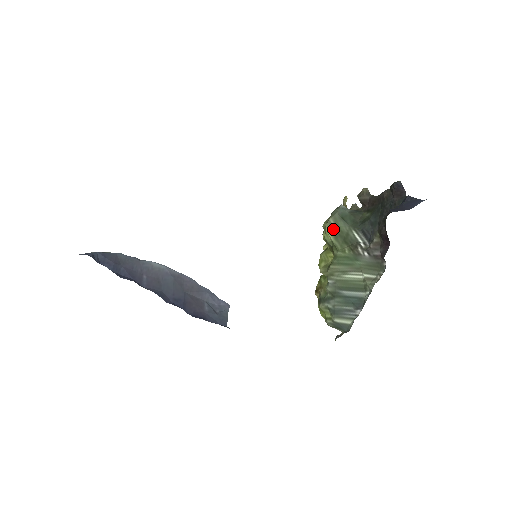
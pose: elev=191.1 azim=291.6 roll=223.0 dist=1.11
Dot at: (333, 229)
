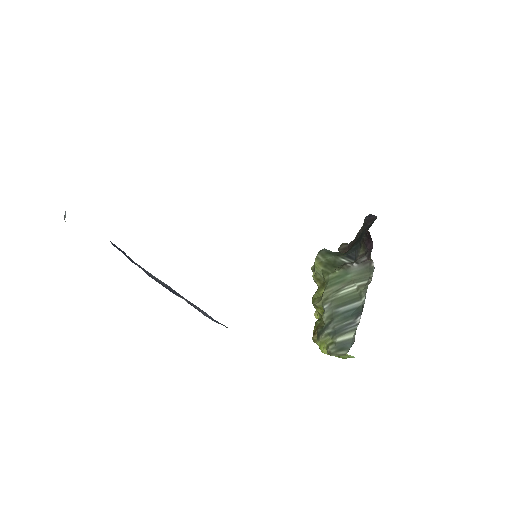
Dot at: (321, 262)
